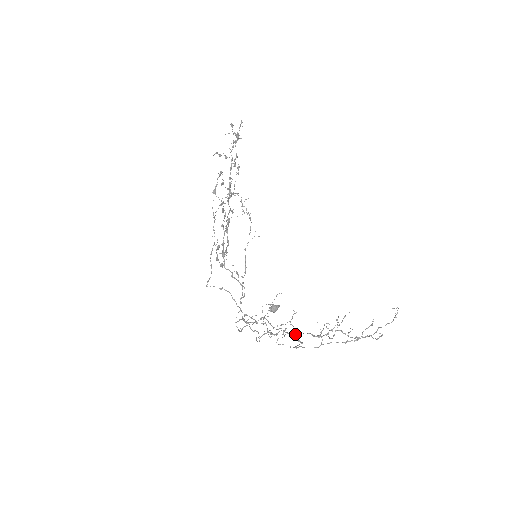
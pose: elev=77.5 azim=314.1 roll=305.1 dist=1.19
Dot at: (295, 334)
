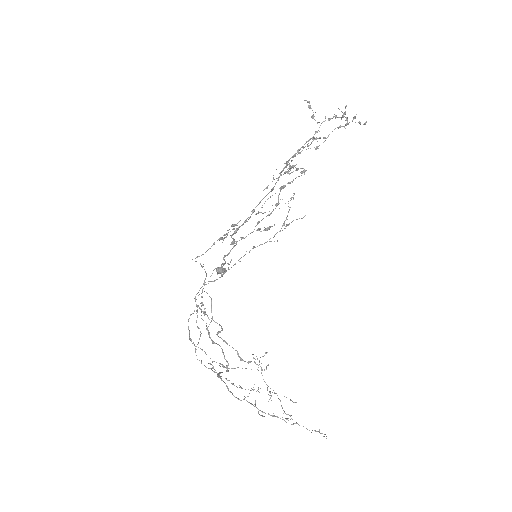
Dot at: (226, 343)
